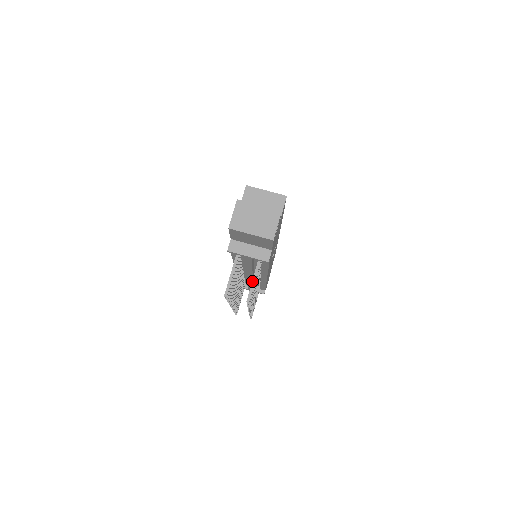
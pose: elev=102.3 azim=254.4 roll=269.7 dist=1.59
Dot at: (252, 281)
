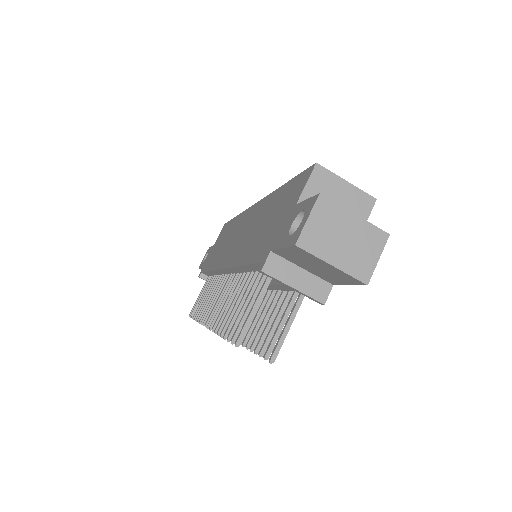
Dot at: (285, 327)
